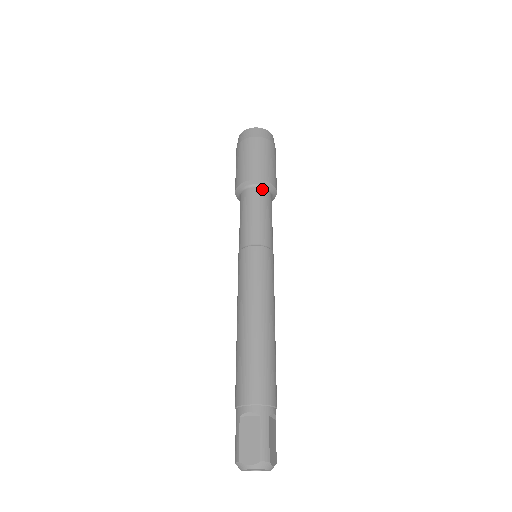
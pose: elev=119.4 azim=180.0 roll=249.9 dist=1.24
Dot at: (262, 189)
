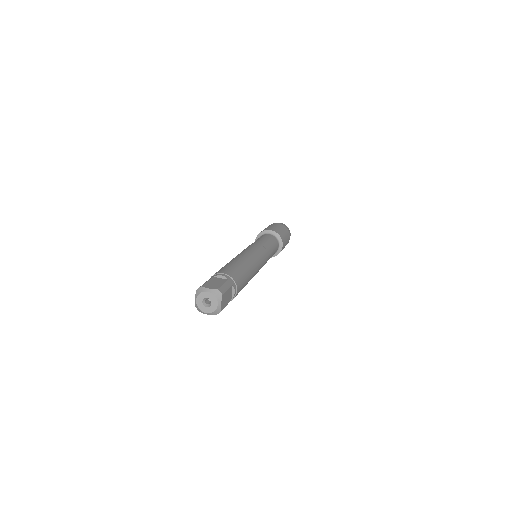
Dot at: (276, 238)
